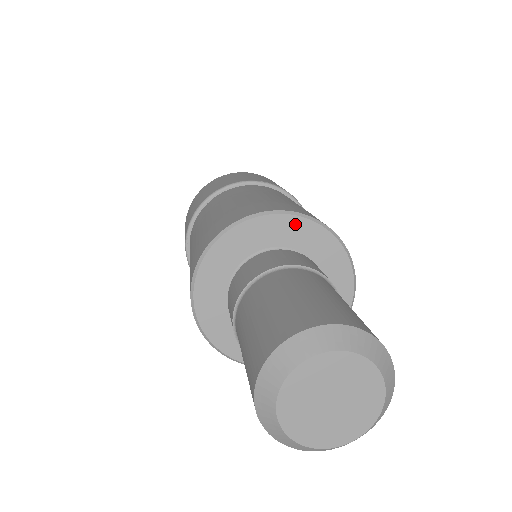
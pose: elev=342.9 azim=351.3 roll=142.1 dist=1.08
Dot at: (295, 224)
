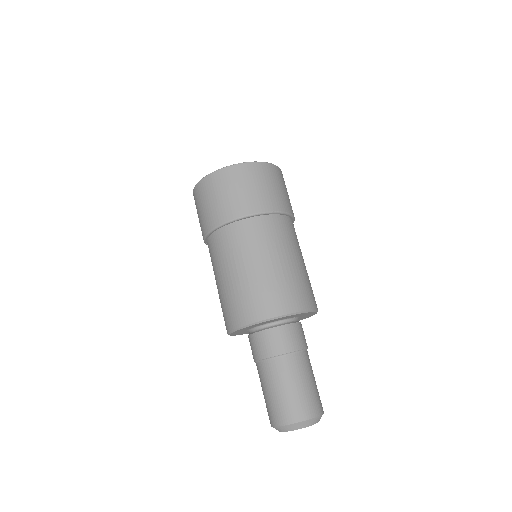
Dot at: occluded
